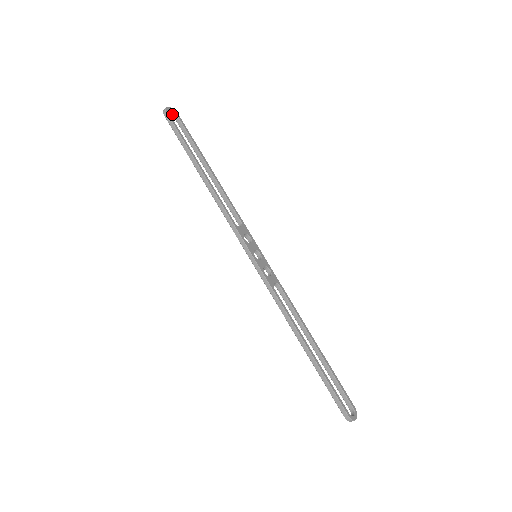
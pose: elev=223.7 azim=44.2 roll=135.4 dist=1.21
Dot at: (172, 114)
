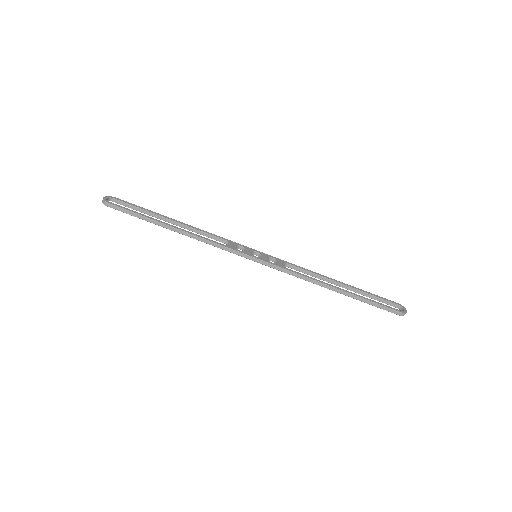
Dot at: occluded
